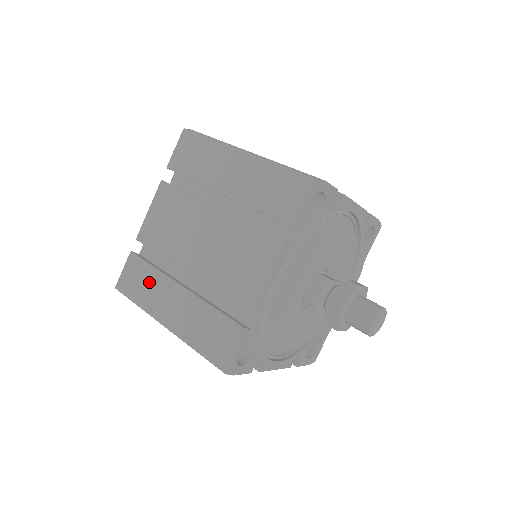
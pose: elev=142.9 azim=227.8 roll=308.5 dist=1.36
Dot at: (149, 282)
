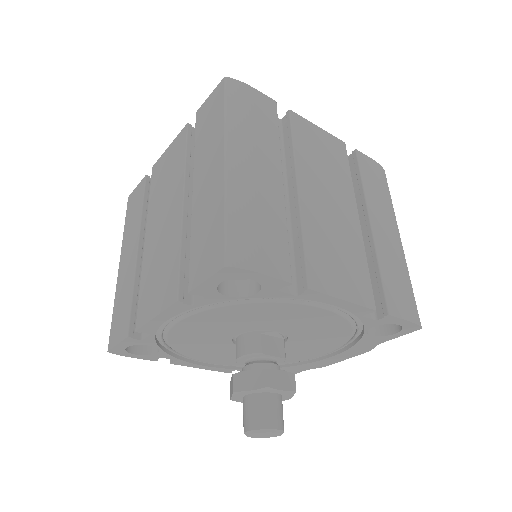
Dot at: (134, 218)
